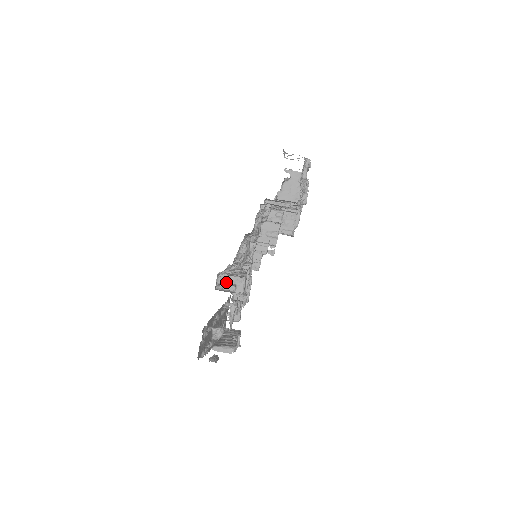
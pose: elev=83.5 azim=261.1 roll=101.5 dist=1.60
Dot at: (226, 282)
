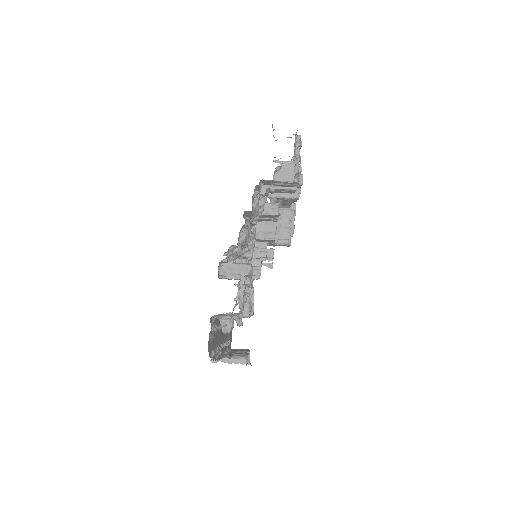
Dot at: (229, 273)
